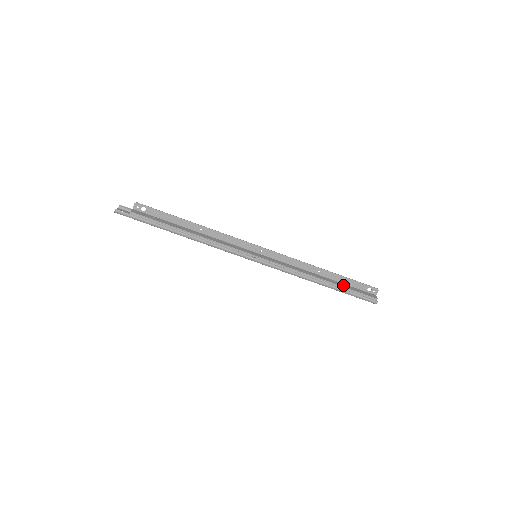
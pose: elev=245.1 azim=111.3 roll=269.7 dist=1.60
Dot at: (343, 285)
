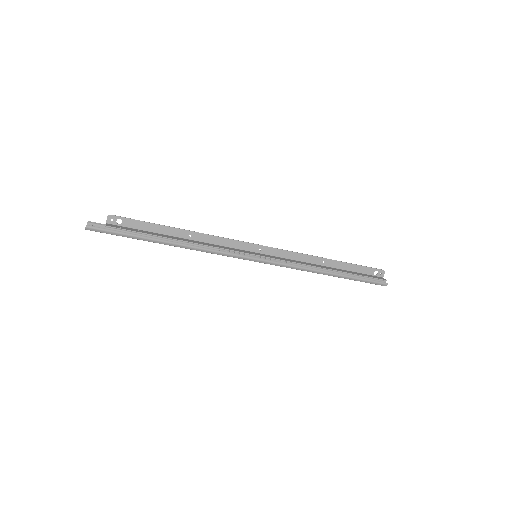
Dot at: (350, 272)
